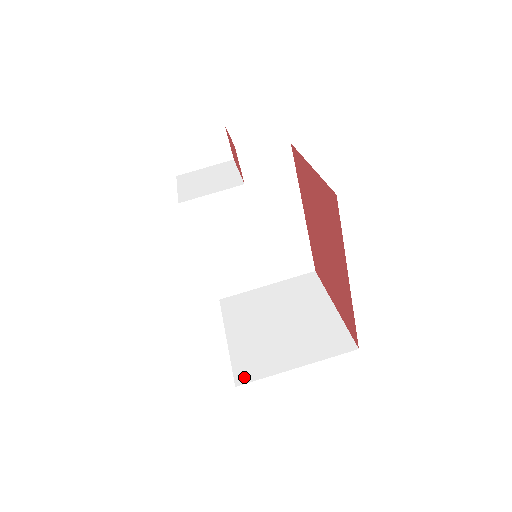
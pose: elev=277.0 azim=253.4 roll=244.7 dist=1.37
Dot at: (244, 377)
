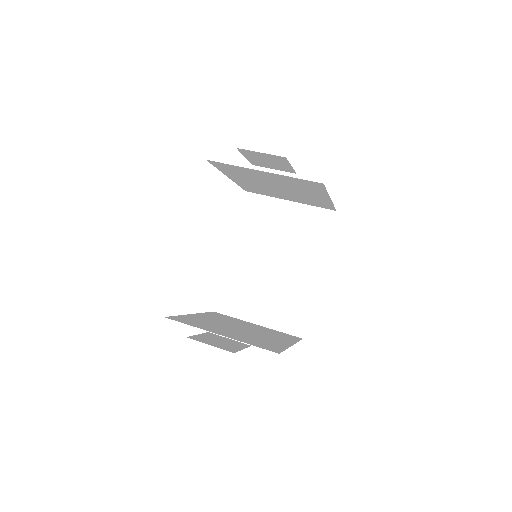
Dot at: (176, 319)
